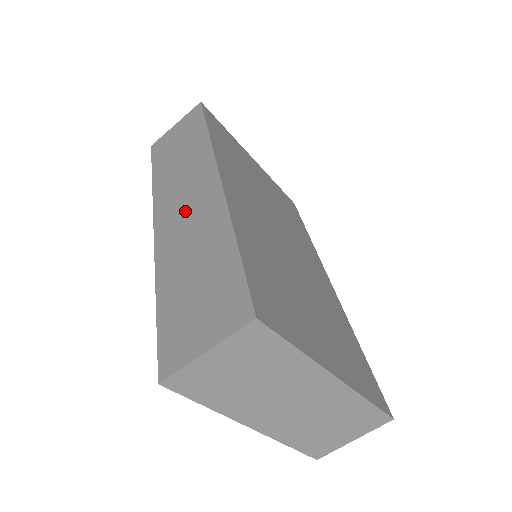
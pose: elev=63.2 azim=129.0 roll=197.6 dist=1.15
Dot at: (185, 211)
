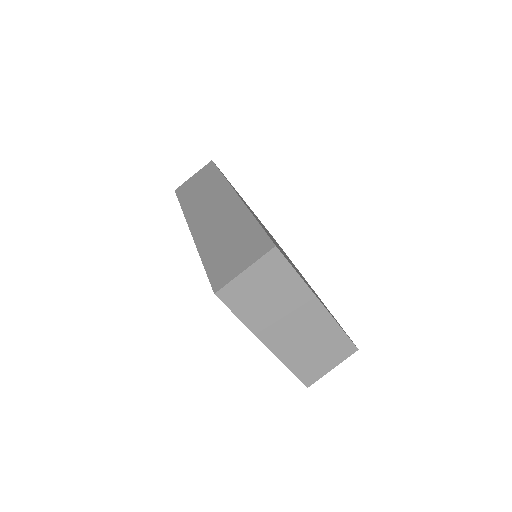
Dot at: (214, 215)
